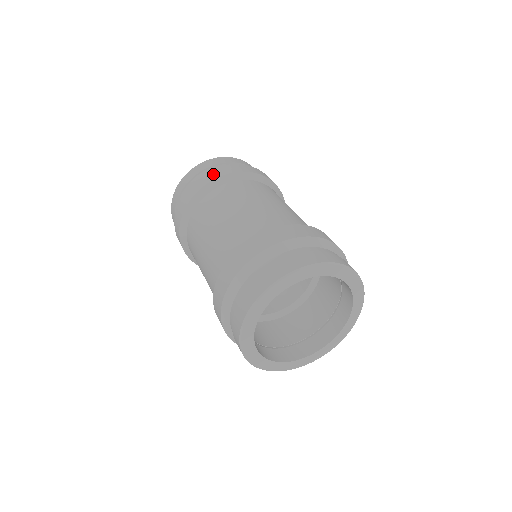
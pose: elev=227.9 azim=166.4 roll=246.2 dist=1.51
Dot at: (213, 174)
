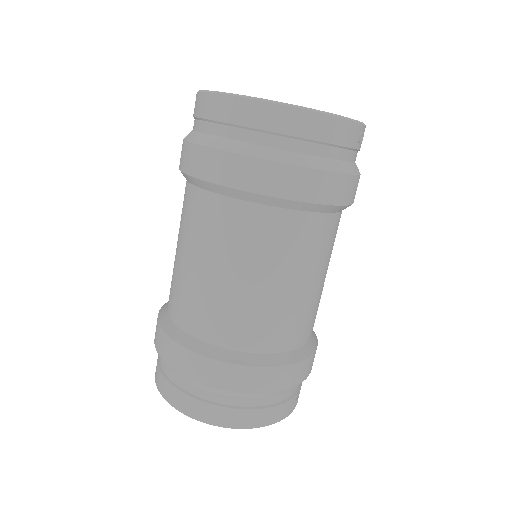
Dot at: (220, 169)
